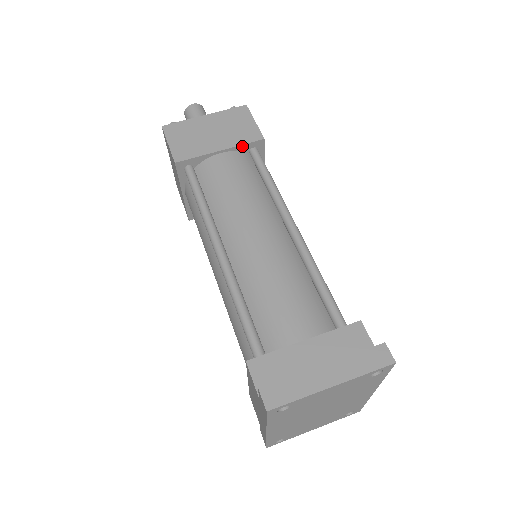
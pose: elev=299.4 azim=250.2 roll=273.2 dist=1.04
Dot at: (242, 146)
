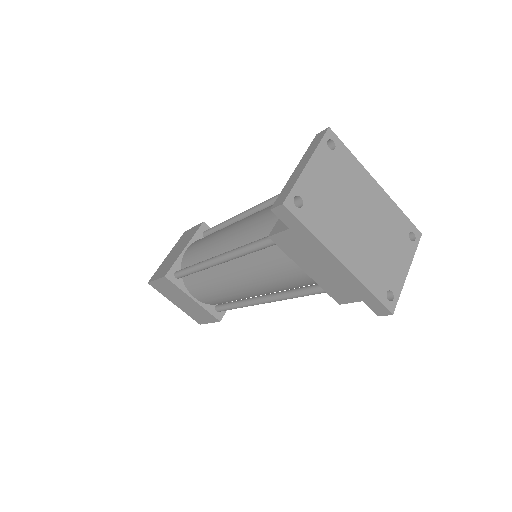
Dot at: (195, 236)
